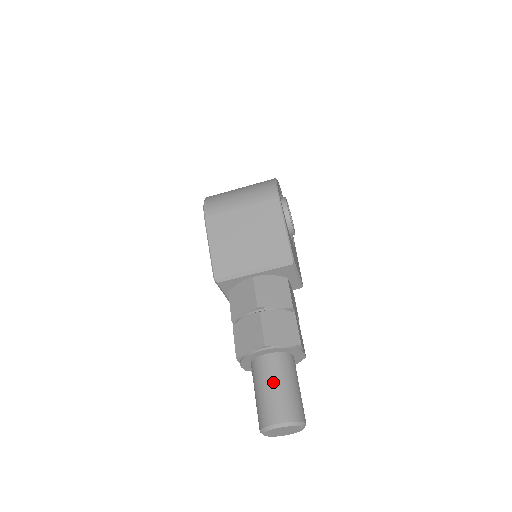
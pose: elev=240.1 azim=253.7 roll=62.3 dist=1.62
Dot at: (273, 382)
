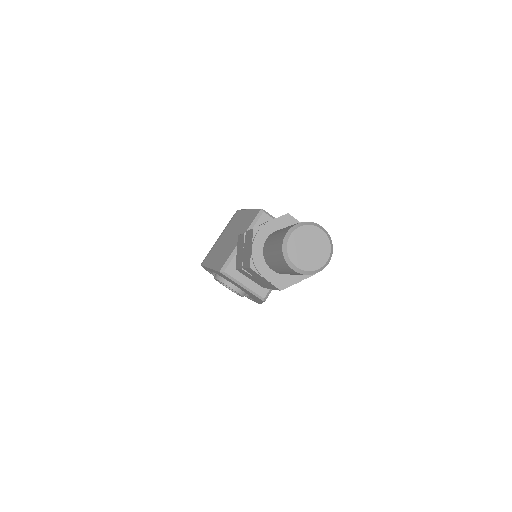
Dot at: (275, 235)
